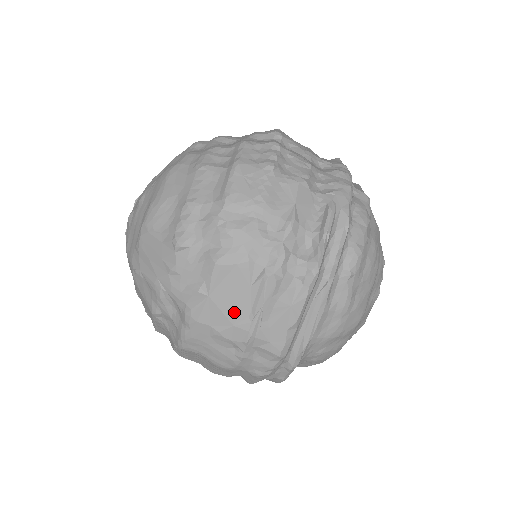
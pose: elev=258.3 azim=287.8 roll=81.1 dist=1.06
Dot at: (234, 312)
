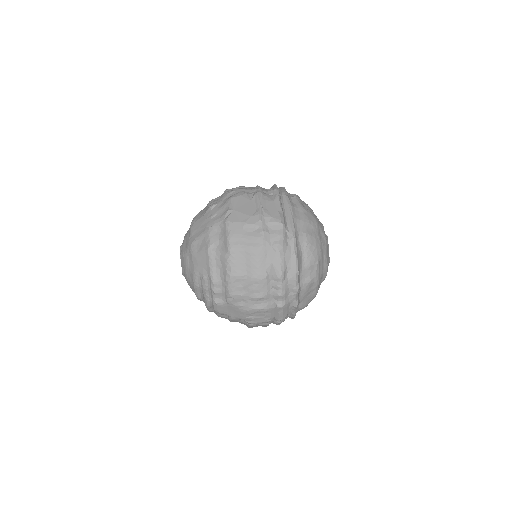
Dot at: (249, 212)
